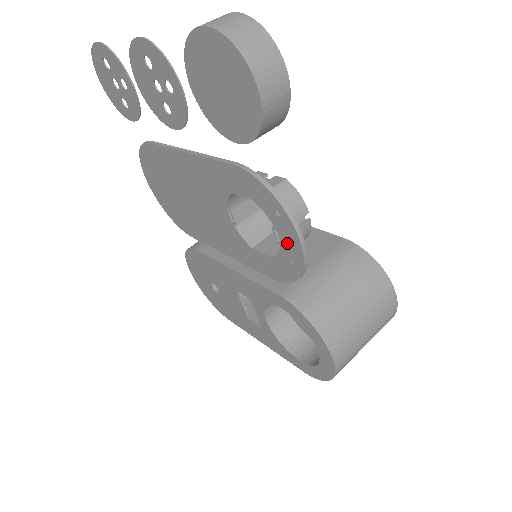
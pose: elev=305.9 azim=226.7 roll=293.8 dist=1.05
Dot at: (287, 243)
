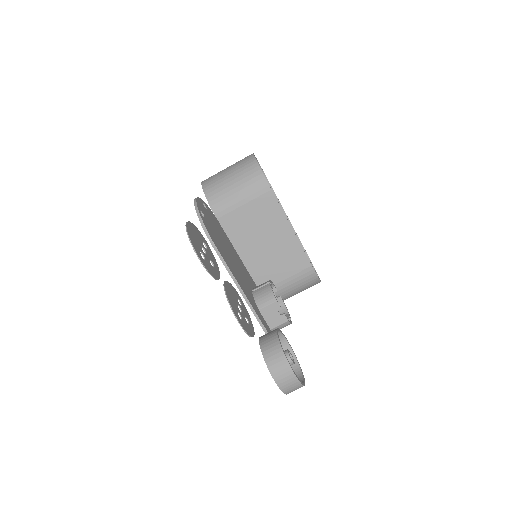
Dot at: occluded
